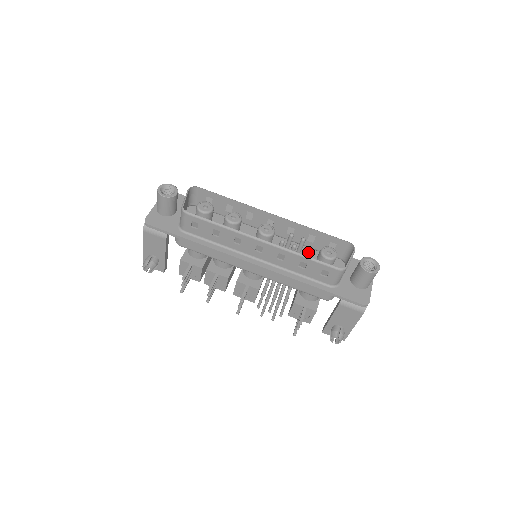
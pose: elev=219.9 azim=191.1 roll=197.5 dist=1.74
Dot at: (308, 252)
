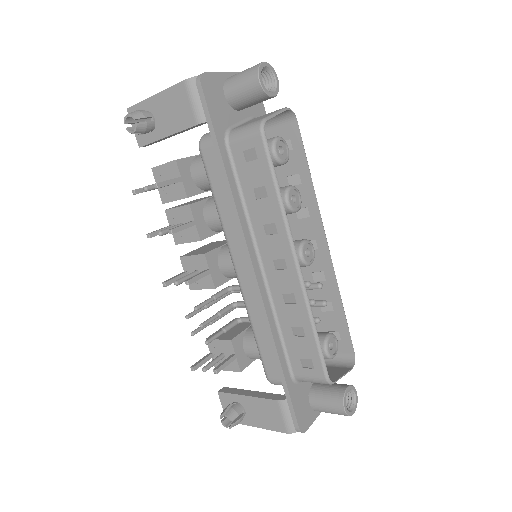
Dot at: occluded
